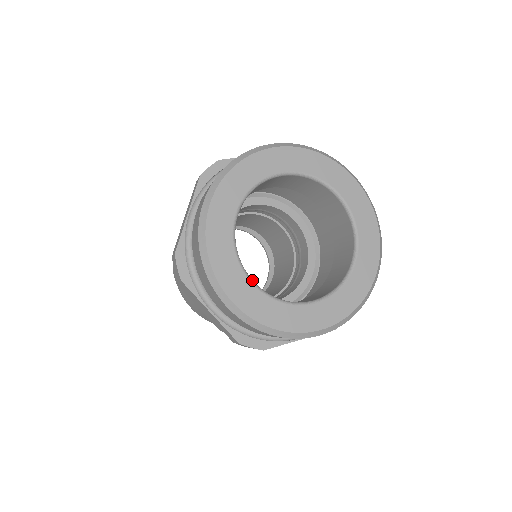
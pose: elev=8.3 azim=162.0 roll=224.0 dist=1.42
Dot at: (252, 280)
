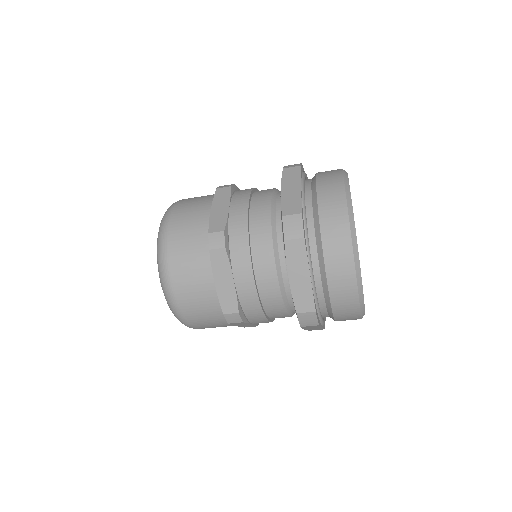
Dot at: occluded
